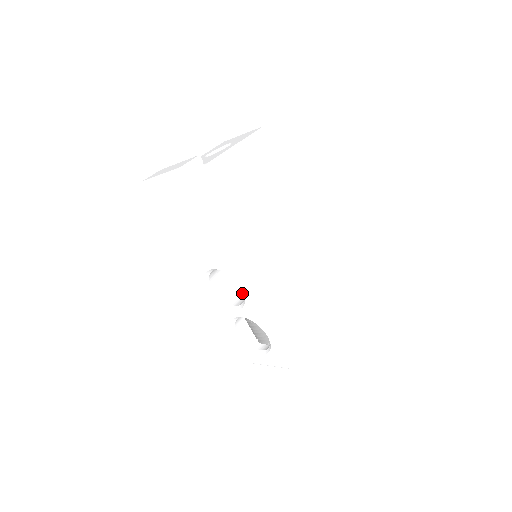
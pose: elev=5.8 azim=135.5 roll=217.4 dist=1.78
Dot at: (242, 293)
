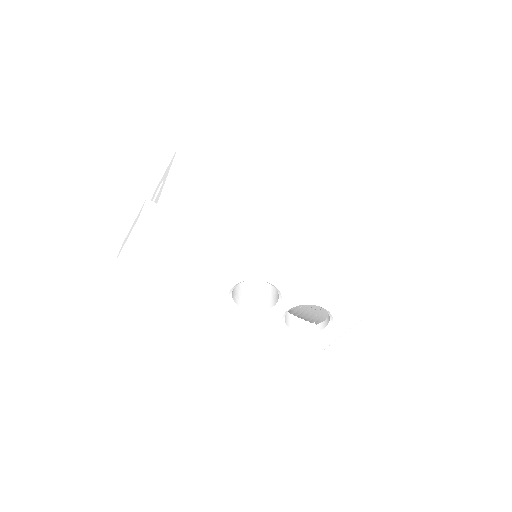
Dot at: (270, 294)
